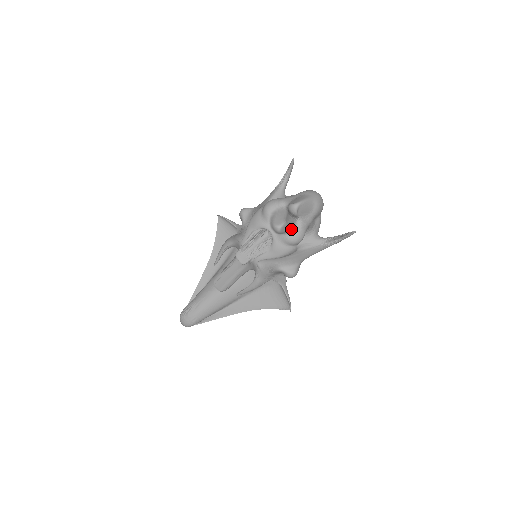
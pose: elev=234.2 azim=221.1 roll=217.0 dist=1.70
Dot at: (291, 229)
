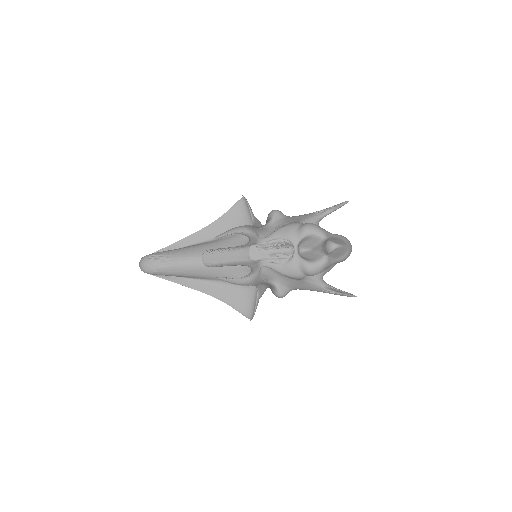
Dot at: (315, 260)
